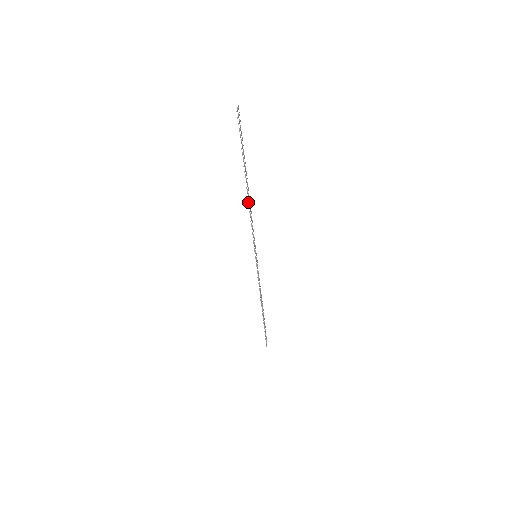
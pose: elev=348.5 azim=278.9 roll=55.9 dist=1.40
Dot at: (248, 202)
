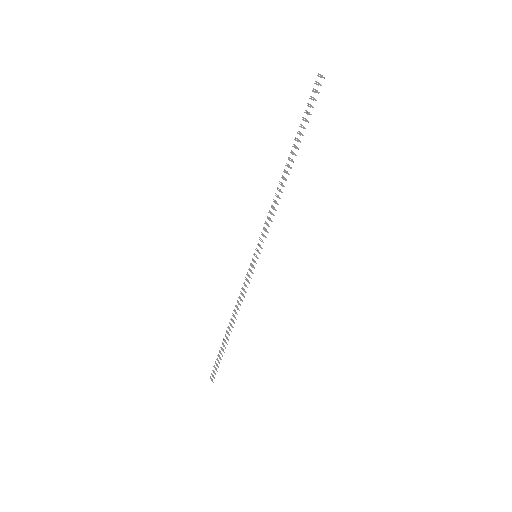
Dot at: occluded
